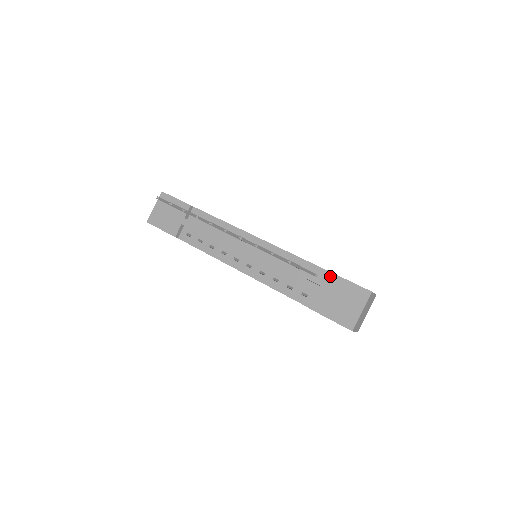
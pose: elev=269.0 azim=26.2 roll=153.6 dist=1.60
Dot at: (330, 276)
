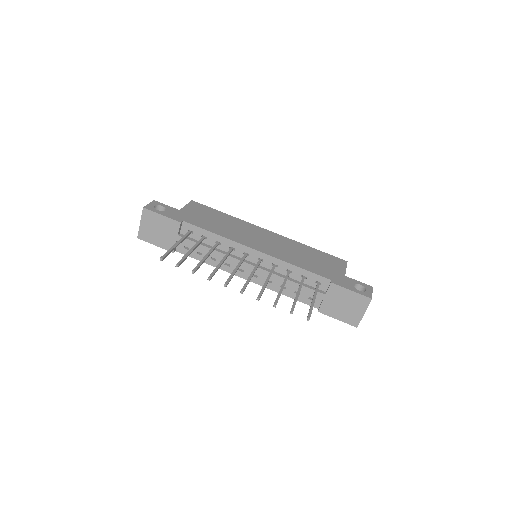
Dot at: (334, 287)
